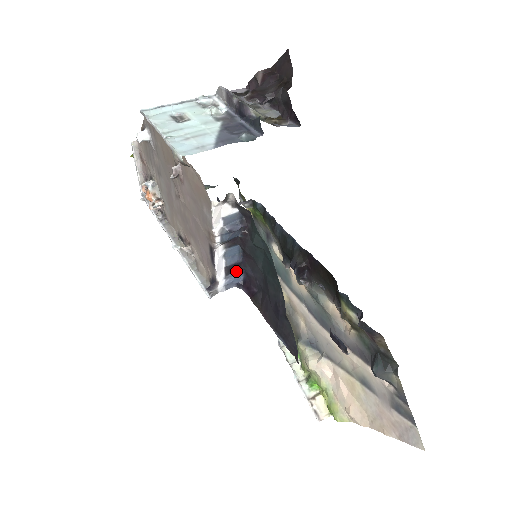
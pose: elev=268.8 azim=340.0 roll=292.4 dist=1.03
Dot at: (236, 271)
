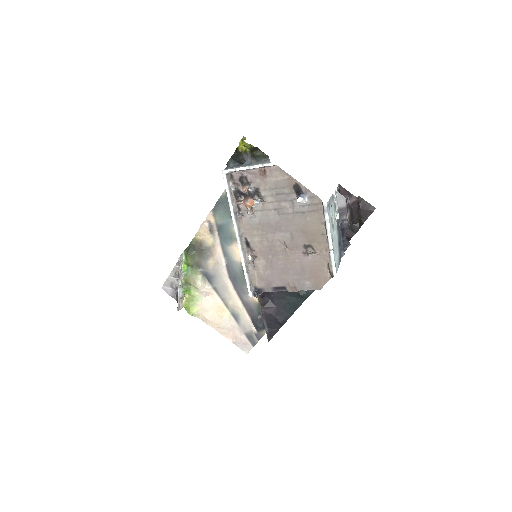
Dot at: occluded
